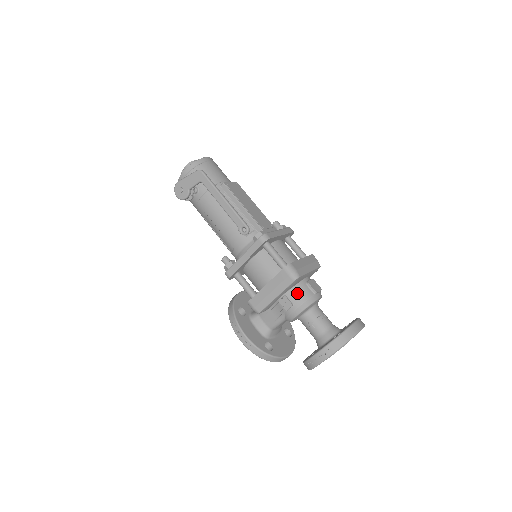
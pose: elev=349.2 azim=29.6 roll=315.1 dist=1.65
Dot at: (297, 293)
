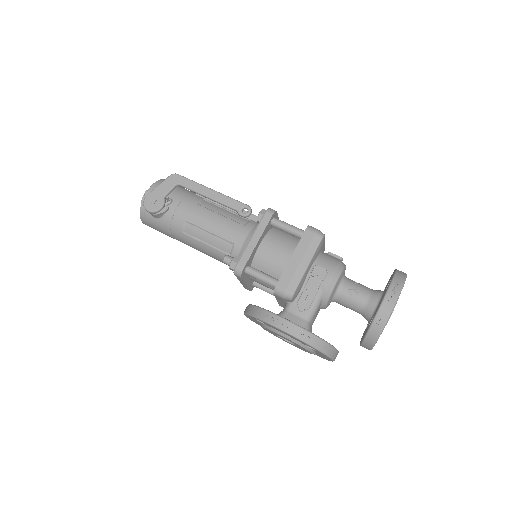
Dot at: (325, 259)
